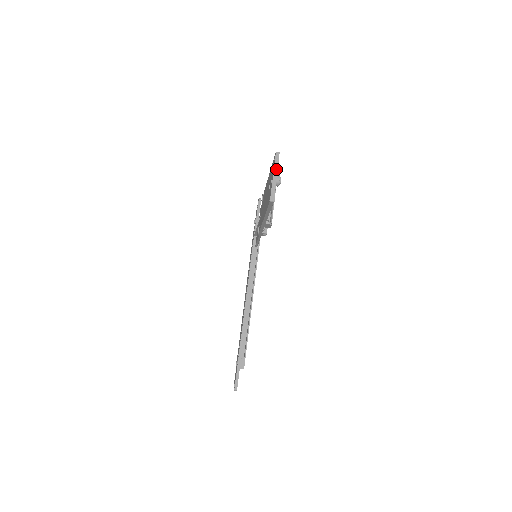
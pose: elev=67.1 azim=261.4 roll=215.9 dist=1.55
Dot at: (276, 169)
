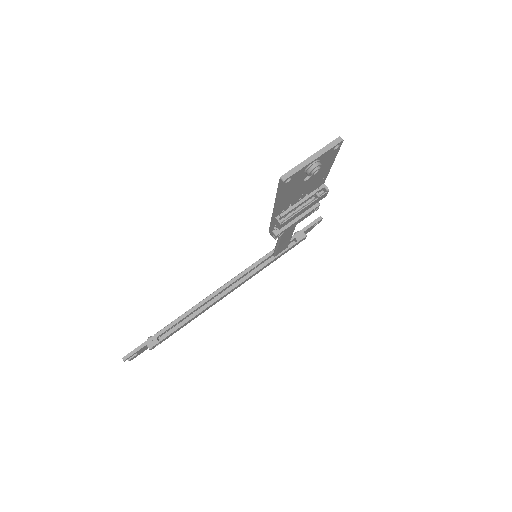
Dot at: (321, 152)
